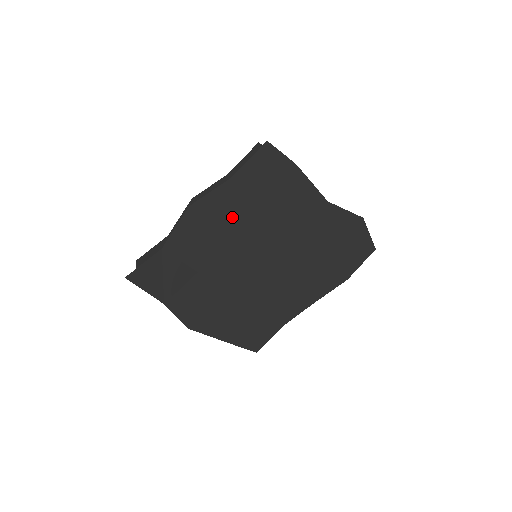
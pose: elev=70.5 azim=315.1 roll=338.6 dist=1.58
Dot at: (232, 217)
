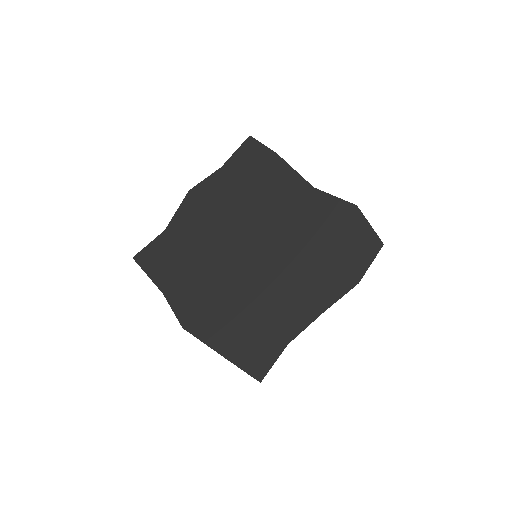
Dot at: (224, 202)
